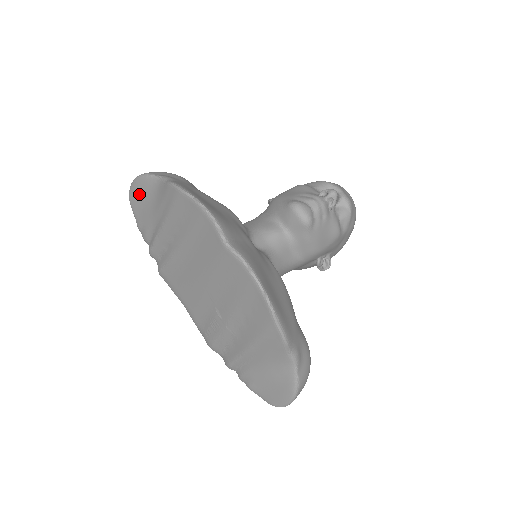
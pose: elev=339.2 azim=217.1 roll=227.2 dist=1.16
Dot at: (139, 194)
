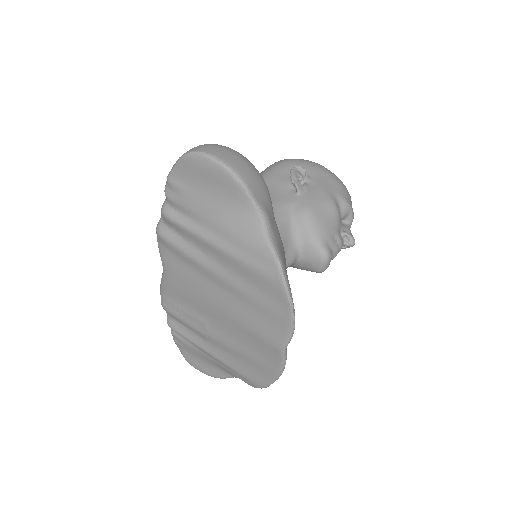
Dot at: (210, 178)
